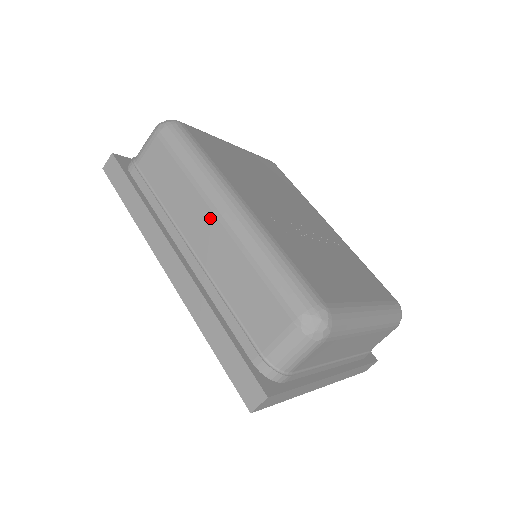
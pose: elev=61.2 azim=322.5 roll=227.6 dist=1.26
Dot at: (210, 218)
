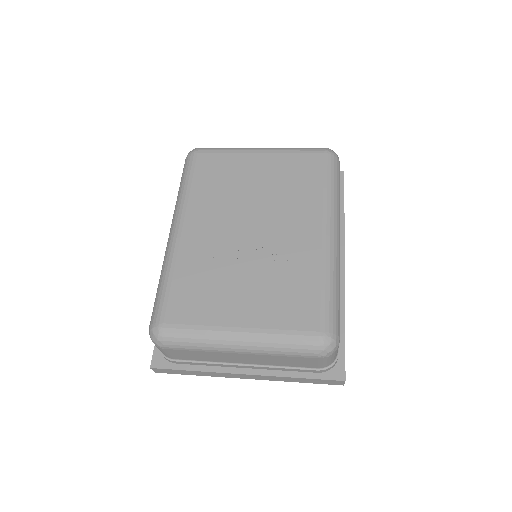
Dot at: occluded
